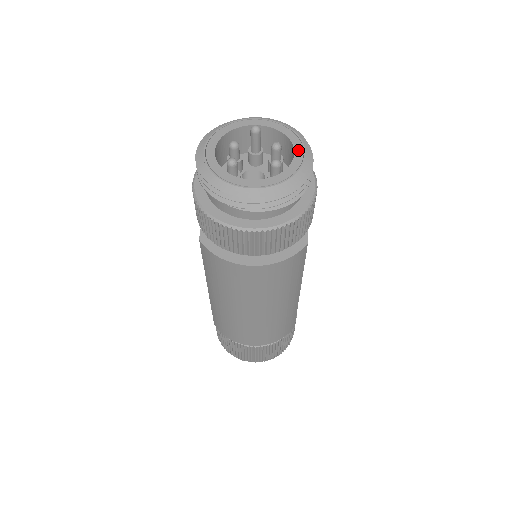
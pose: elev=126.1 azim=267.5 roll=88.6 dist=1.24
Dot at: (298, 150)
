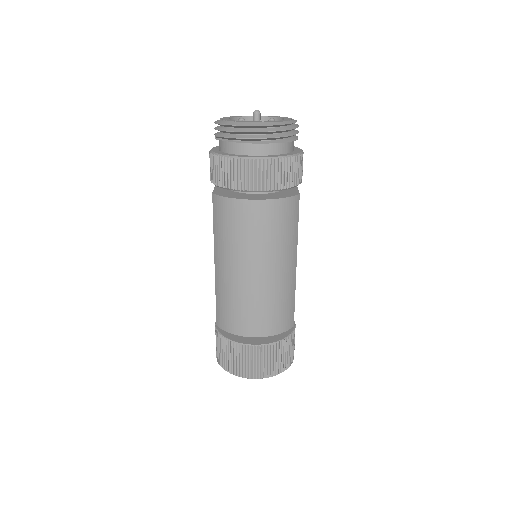
Dot at: (287, 119)
